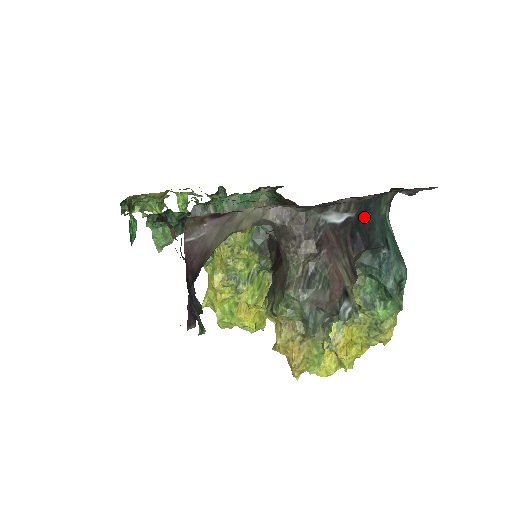
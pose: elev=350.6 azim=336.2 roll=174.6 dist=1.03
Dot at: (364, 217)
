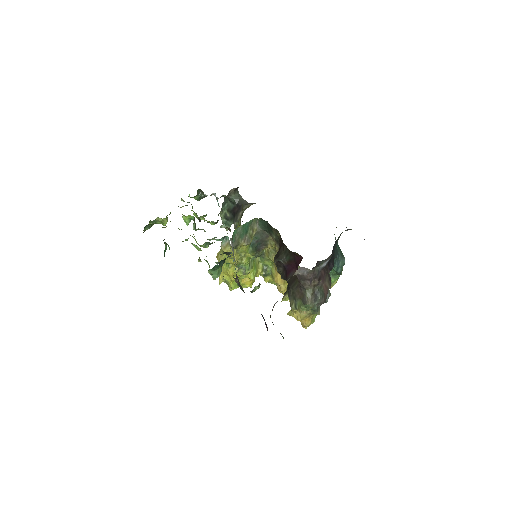
Dot at: (332, 253)
